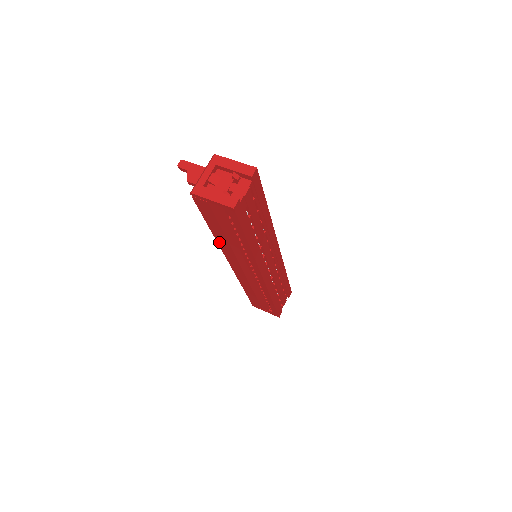
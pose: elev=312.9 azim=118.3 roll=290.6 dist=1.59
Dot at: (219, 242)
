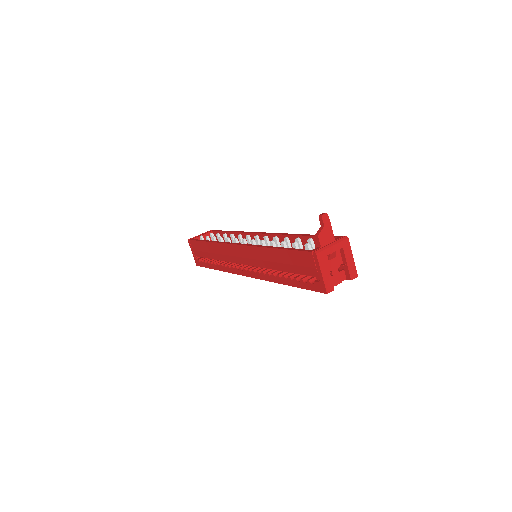
Dot at: (263, 249)
